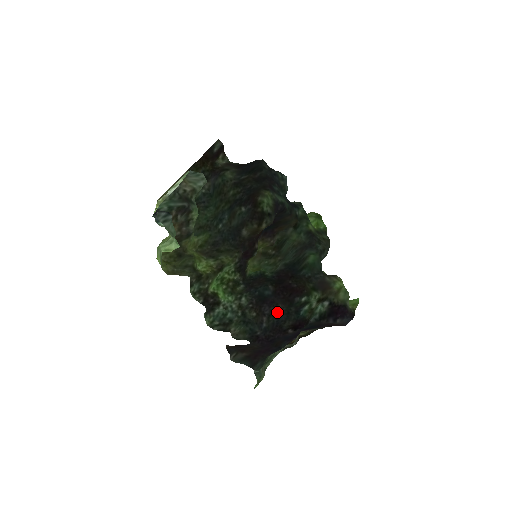
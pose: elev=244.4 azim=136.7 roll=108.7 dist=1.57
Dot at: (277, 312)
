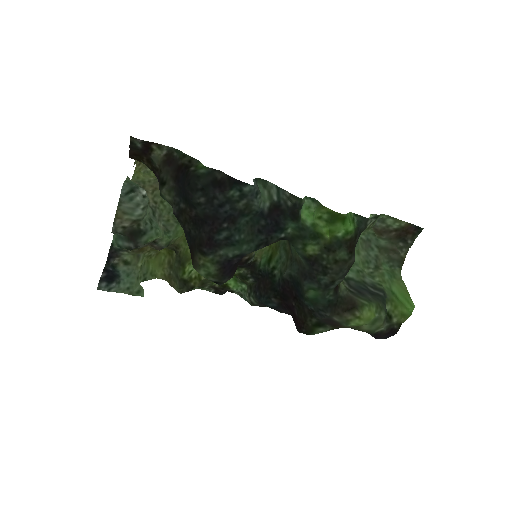
Dot at: occluded
